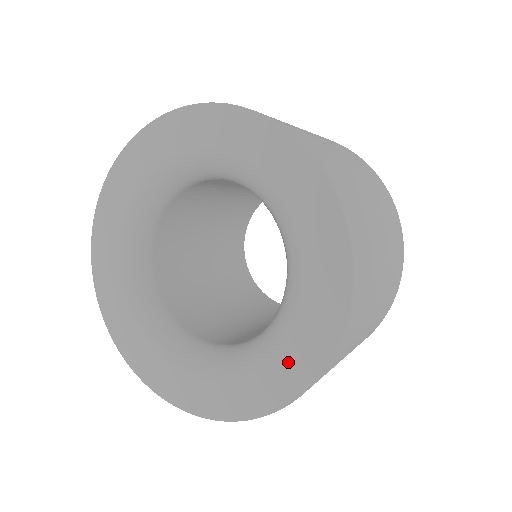
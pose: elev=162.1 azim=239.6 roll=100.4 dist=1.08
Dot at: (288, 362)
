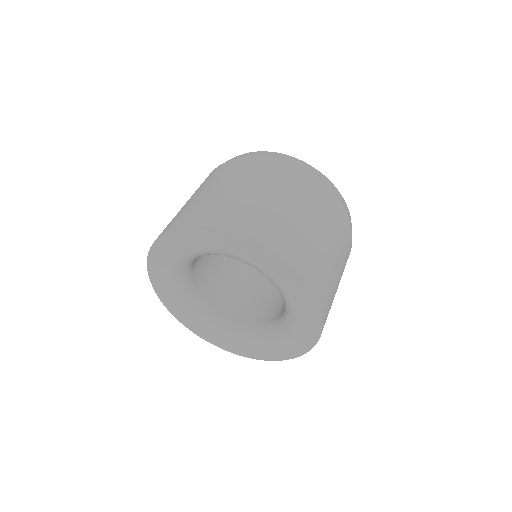
Dot at: (281, 349)
